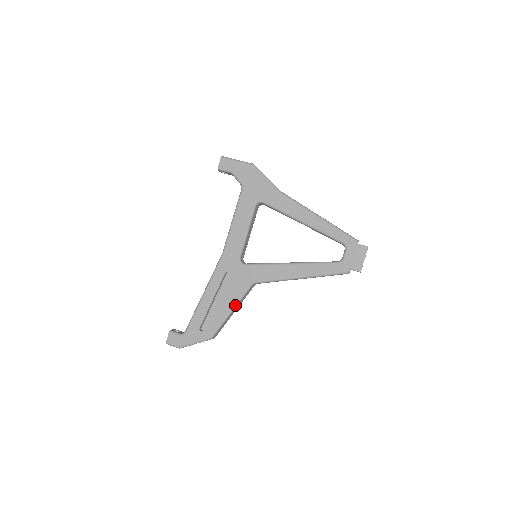
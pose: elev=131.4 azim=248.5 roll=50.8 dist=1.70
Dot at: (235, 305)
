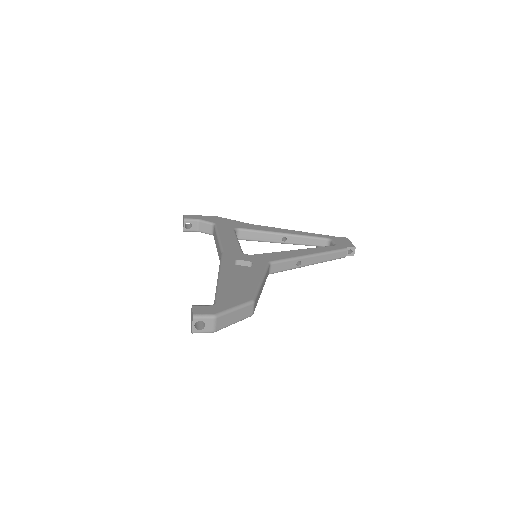
Dot at: (263, 276)
